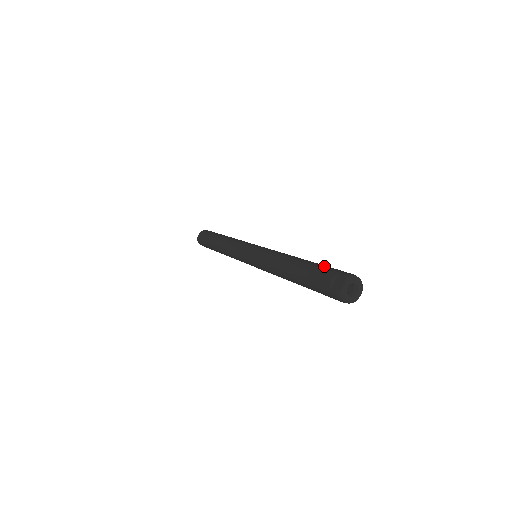
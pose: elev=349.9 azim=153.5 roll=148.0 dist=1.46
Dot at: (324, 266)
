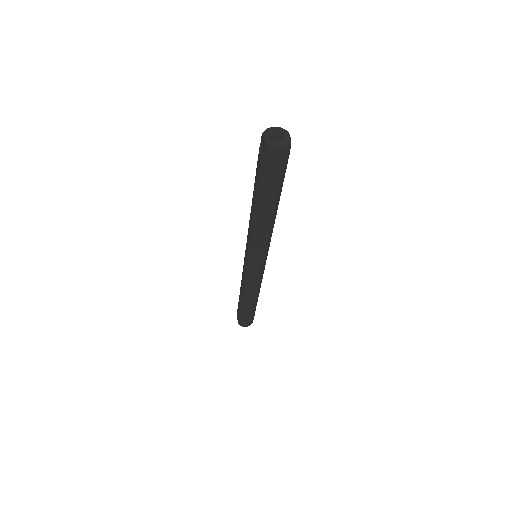
Dot at: occluded
